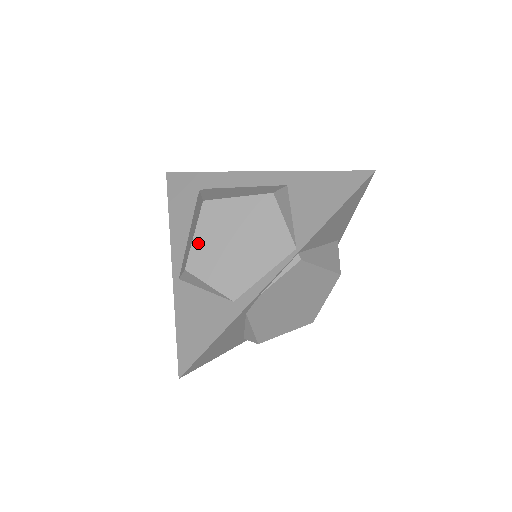
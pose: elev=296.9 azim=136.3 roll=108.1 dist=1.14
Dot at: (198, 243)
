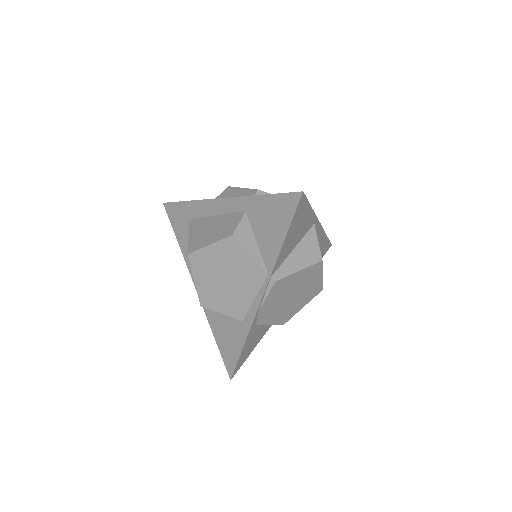
Dot at: (200, 286)
